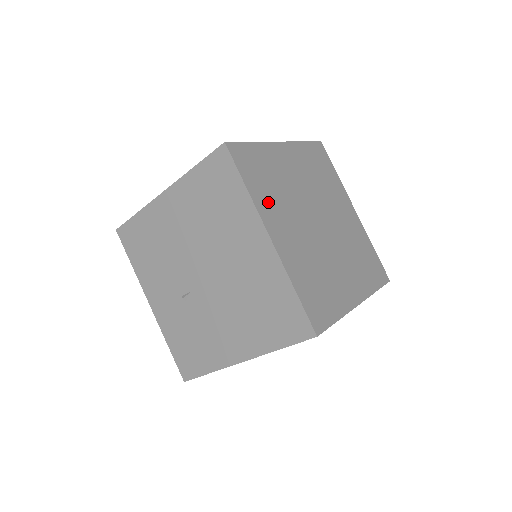
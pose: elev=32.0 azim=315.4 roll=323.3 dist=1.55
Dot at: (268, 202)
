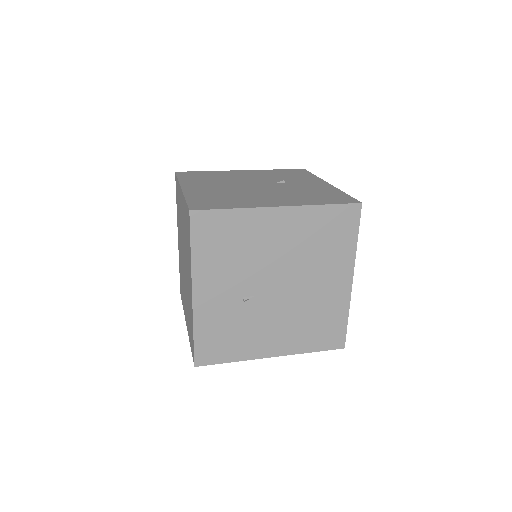
Dot at: occluded
